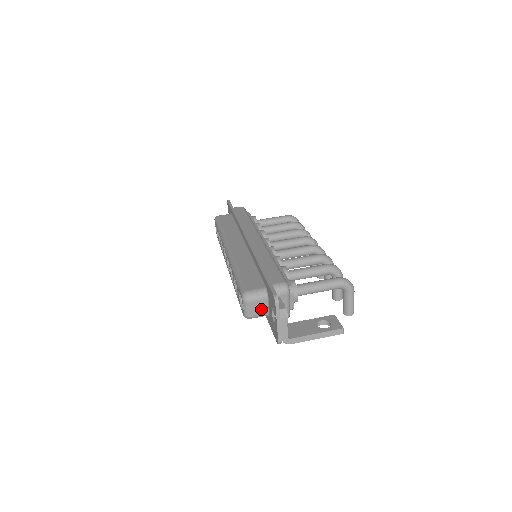
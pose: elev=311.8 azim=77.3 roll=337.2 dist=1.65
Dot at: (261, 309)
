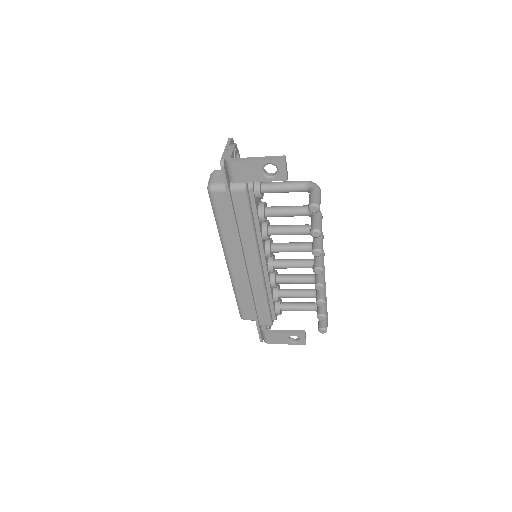
Dot at: occluded
